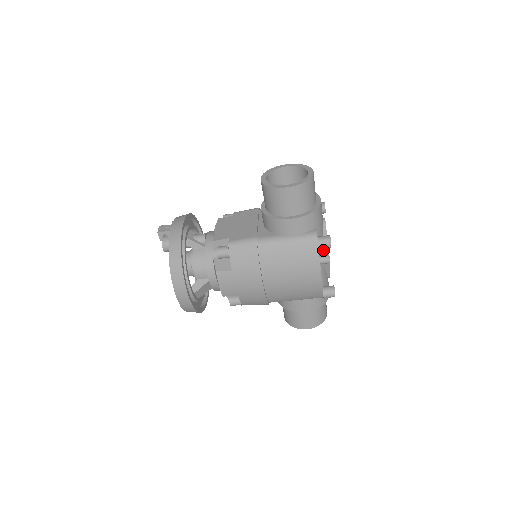
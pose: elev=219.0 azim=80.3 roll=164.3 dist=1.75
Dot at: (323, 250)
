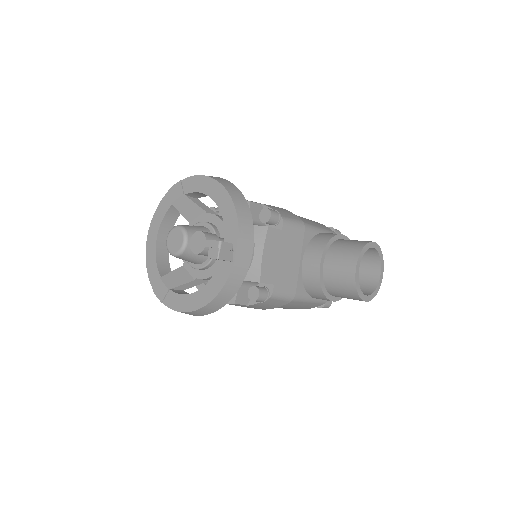
Dot at: occluded
